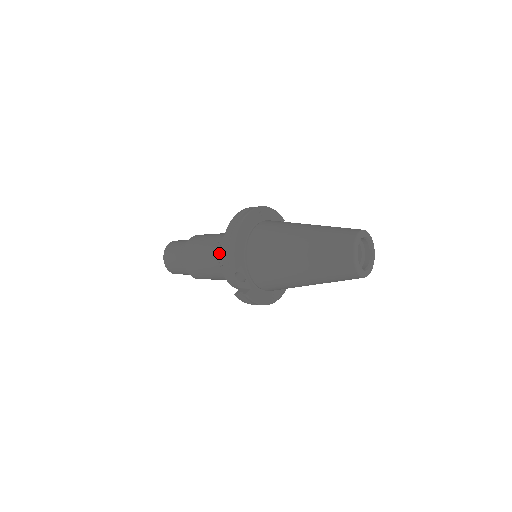
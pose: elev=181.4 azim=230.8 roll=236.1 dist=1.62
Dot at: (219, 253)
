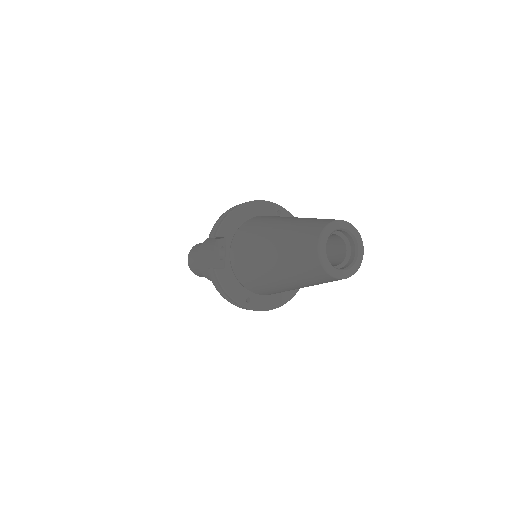
Dot at: occluded
